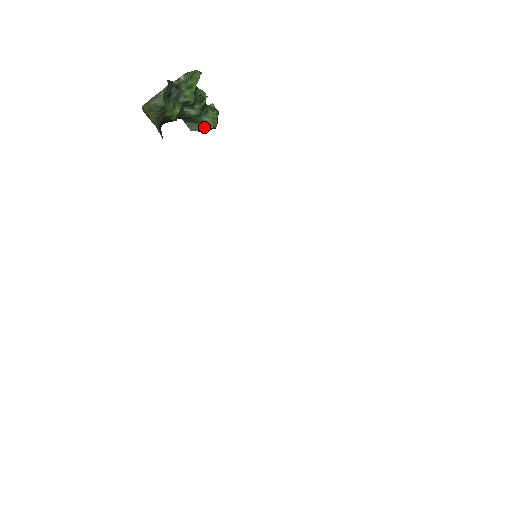
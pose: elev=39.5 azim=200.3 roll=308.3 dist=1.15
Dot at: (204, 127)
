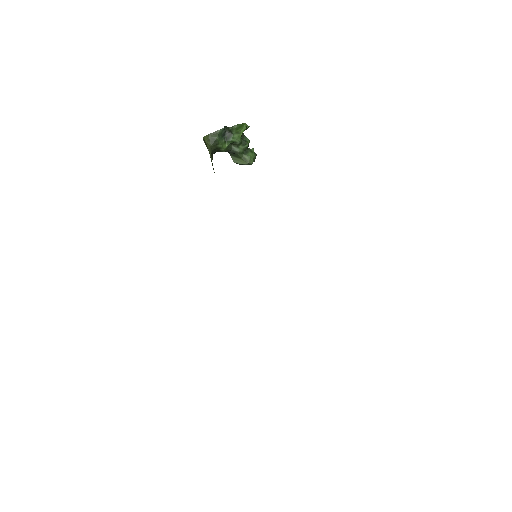
Dot at: (243, 162)
